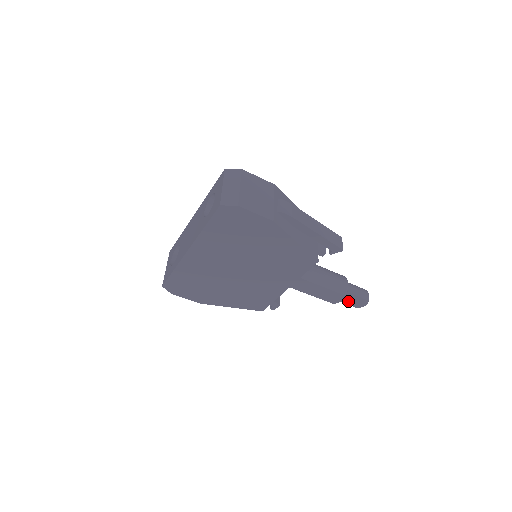
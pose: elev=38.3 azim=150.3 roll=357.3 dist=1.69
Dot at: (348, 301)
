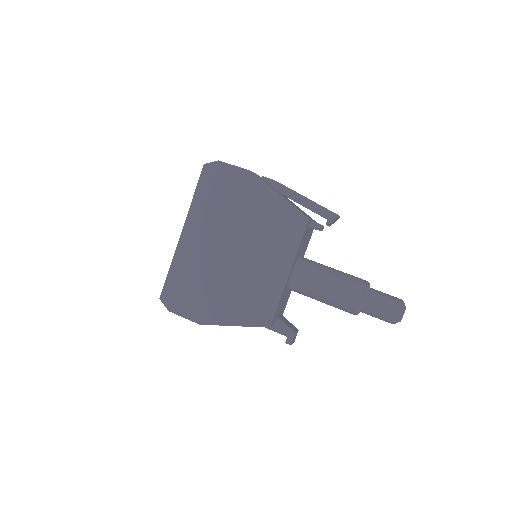
Dot at: (377, 310)
